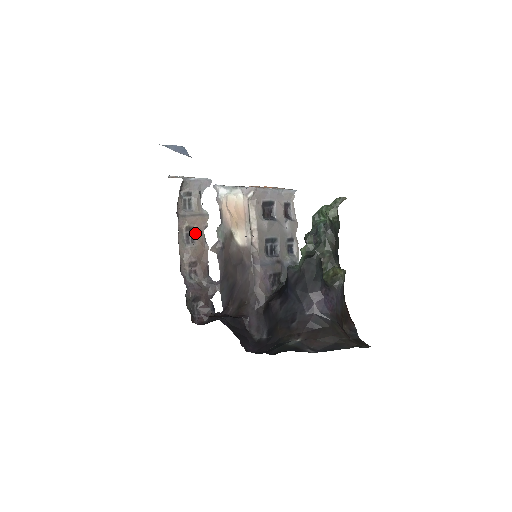
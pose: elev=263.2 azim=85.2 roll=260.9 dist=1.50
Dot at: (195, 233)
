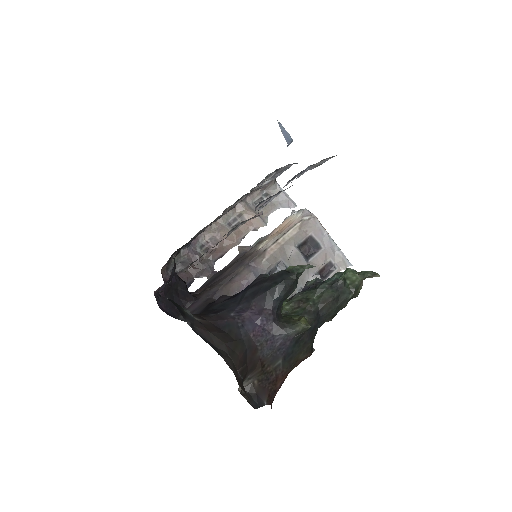
Dot at: occluded
